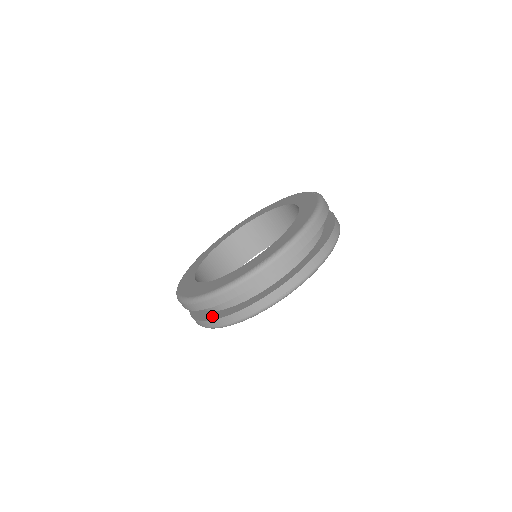
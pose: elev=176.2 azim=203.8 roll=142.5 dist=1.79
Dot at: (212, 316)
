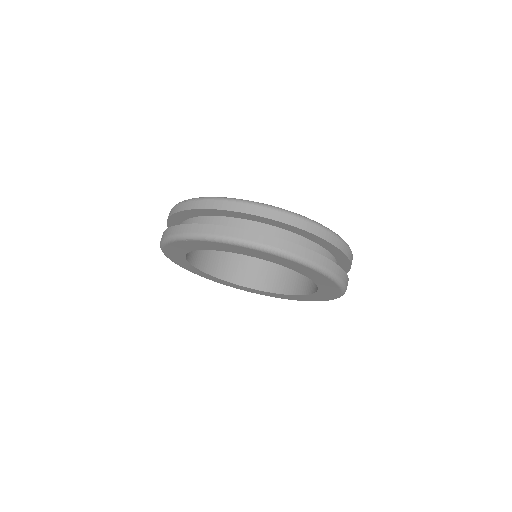
Dot at: occluded
